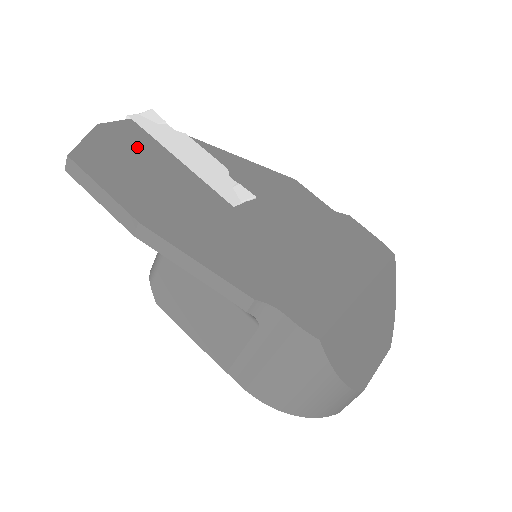
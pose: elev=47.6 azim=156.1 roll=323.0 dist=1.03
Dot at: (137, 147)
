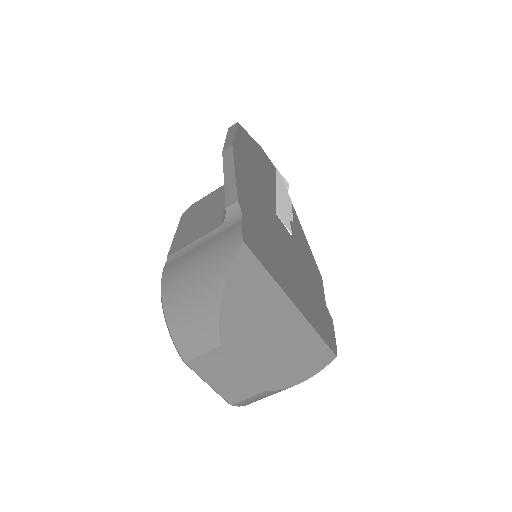
Dot at: (265, 164)
